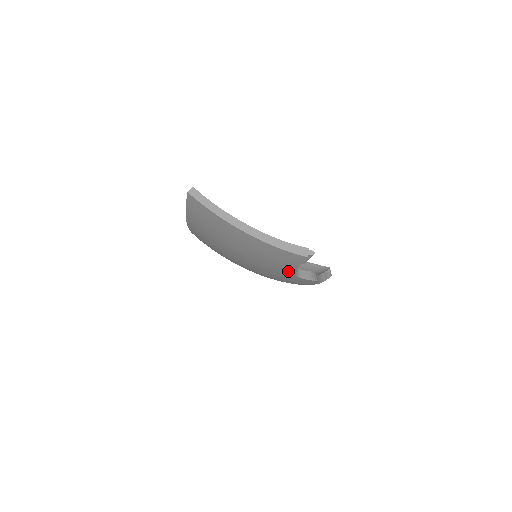
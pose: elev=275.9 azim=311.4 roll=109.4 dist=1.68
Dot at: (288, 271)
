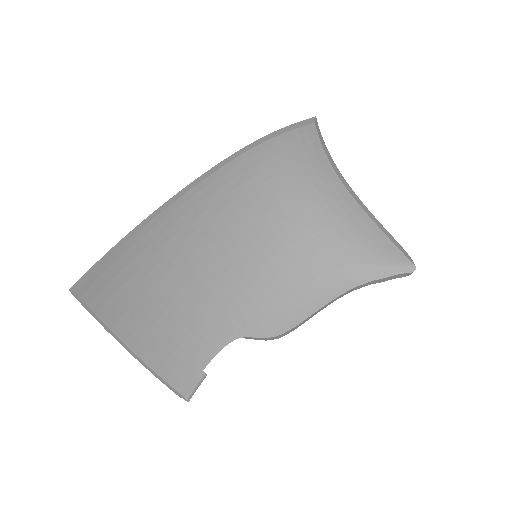
Dot at: occluded
